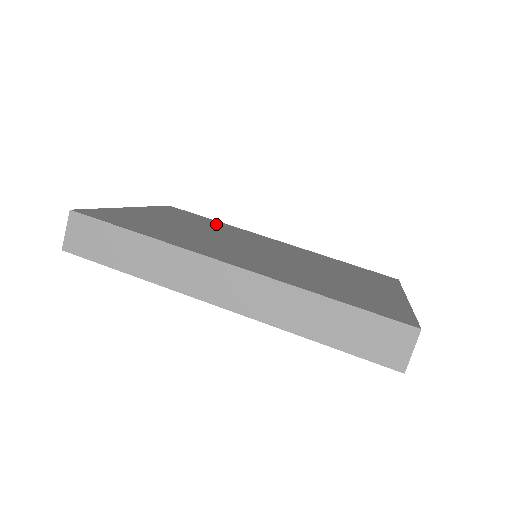
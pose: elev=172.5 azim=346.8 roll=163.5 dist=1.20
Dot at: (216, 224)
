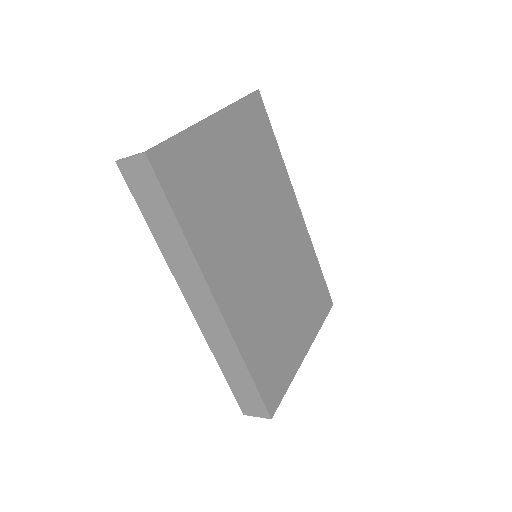
Dot at: (271, 162)
